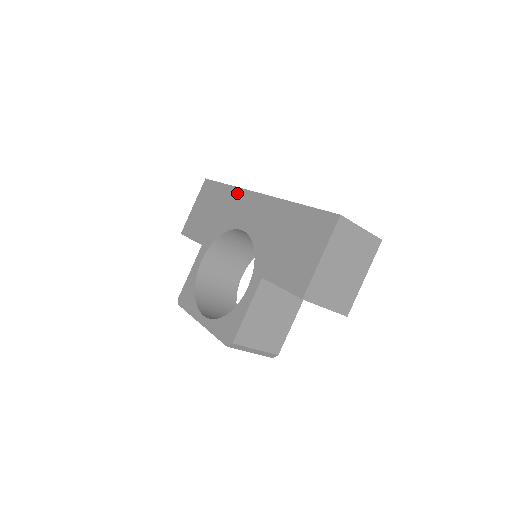
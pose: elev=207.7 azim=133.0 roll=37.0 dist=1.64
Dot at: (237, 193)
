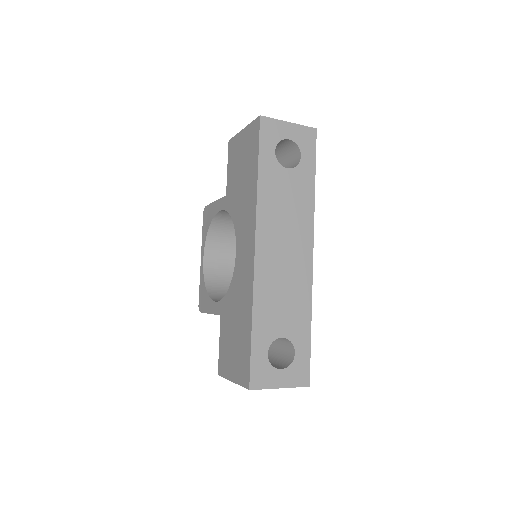
Dot at: (253, 207)
